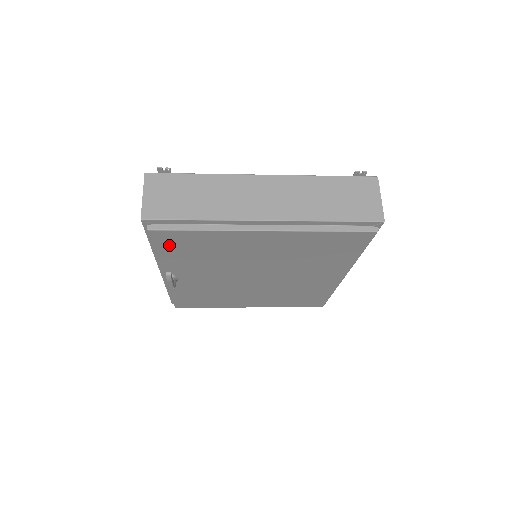
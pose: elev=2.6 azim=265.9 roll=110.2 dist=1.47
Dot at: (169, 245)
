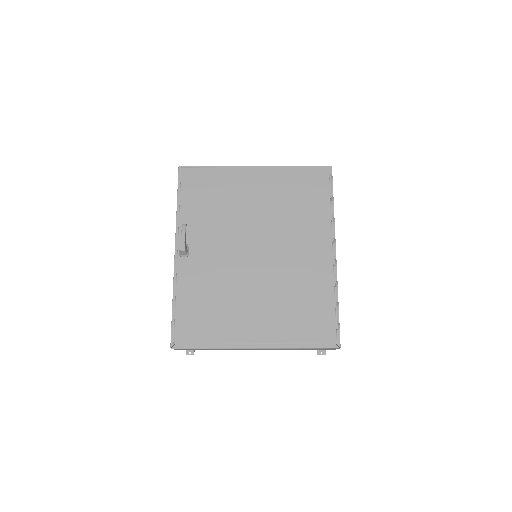
Dot at: (191, 189)
